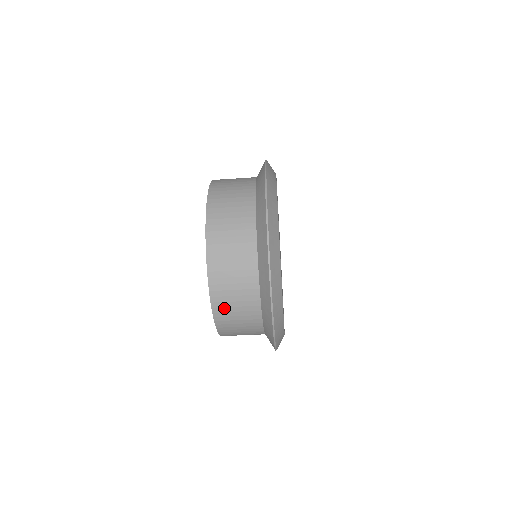
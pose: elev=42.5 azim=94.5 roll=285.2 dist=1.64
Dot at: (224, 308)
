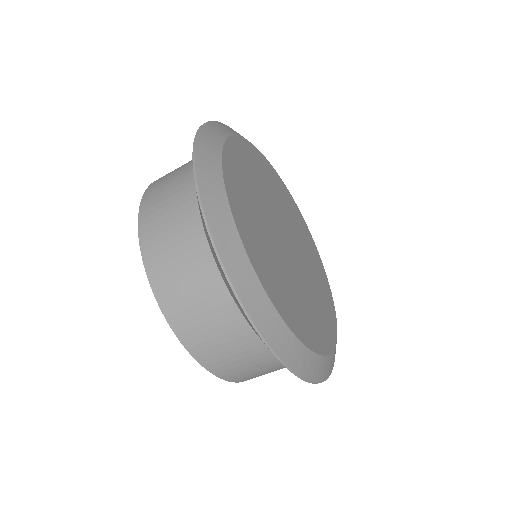
Dot at: (213, 356)
